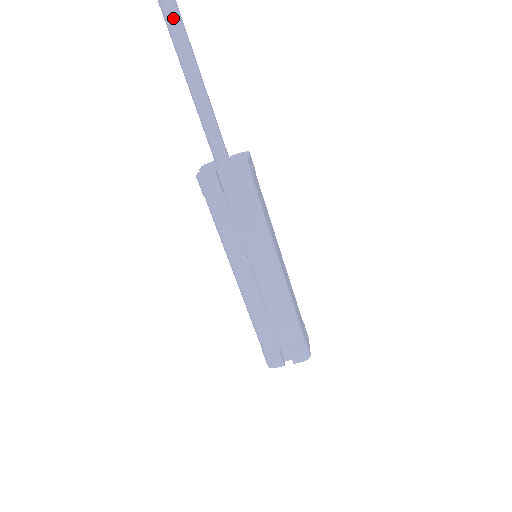
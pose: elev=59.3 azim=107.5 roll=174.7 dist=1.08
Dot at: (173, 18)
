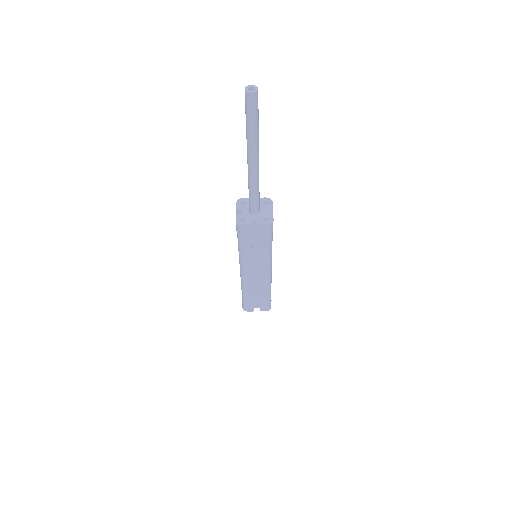
Dot at: (254, 138)
